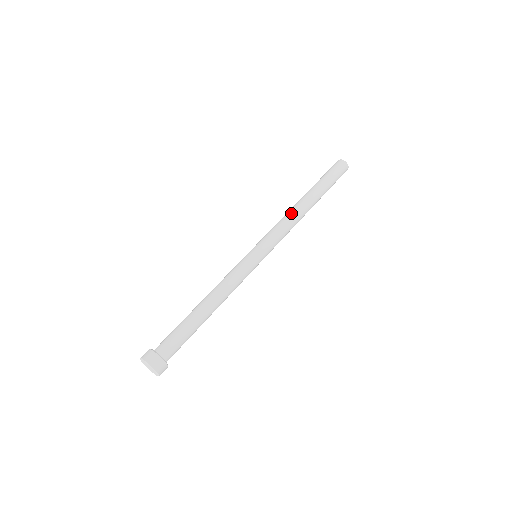
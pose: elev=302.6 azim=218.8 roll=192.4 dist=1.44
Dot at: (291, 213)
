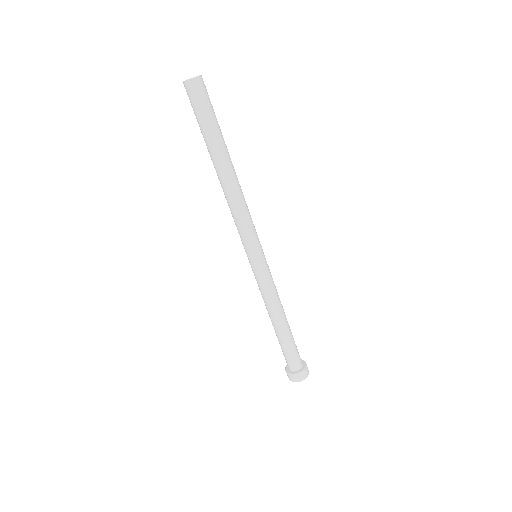
Dot at: (227, 200)
